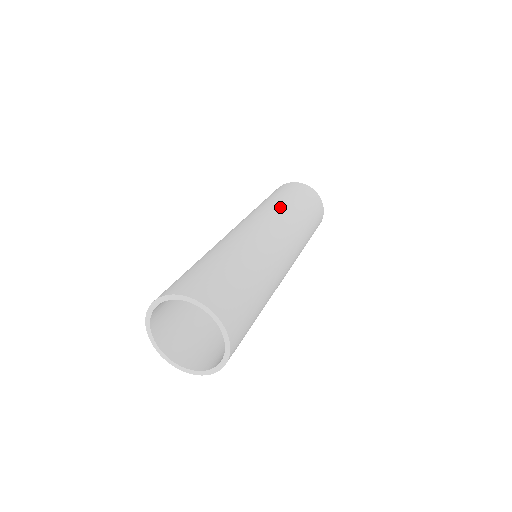
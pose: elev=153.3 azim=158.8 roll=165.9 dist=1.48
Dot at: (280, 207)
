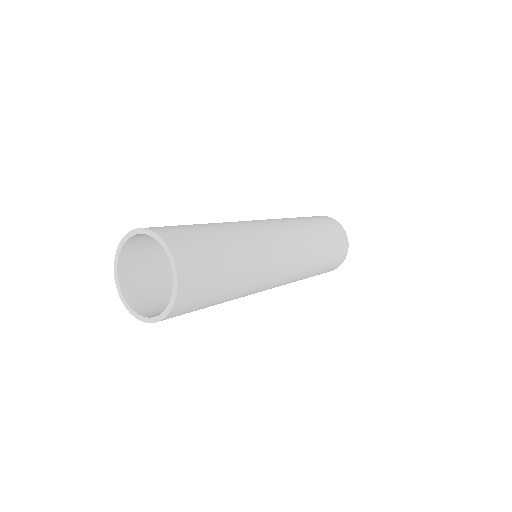
Dot at: occluded
